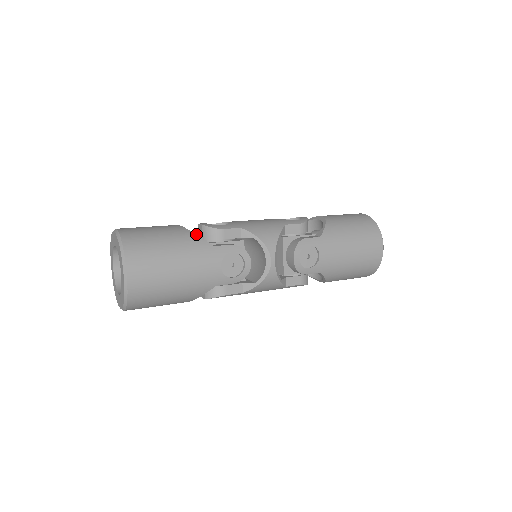
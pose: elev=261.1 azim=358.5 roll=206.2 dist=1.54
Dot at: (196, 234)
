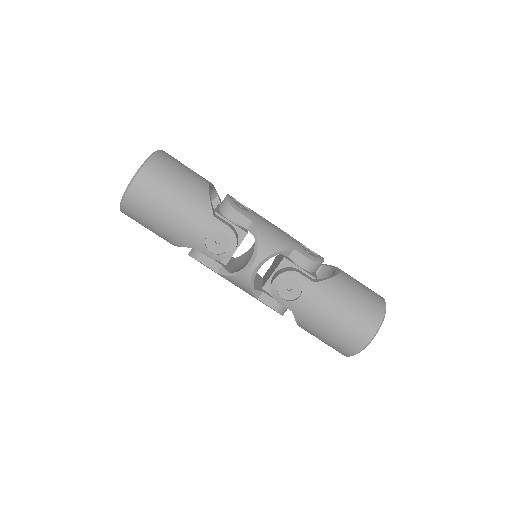
Dot at: (210, 197)
